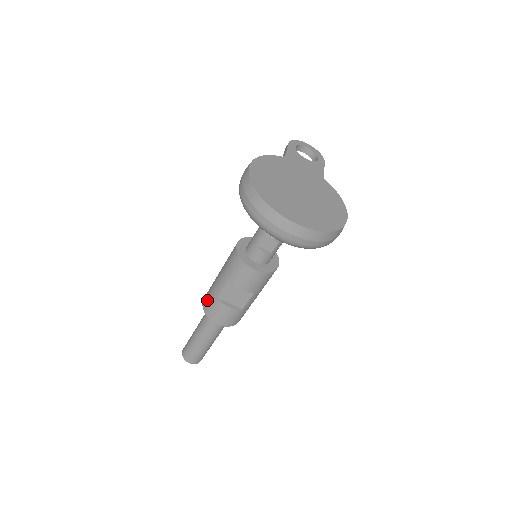
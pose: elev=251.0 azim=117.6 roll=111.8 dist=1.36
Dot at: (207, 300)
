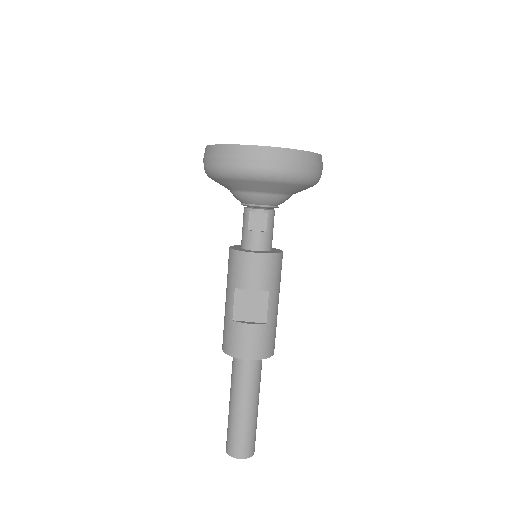
Dot at: (224, 337)
